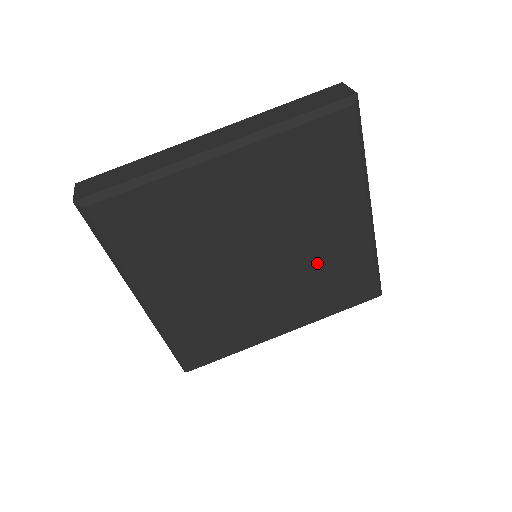
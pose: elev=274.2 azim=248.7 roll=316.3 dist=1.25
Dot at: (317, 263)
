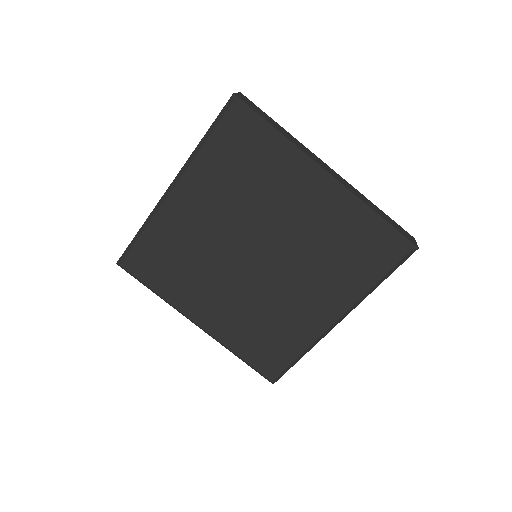
Dot at: (310, 241)
